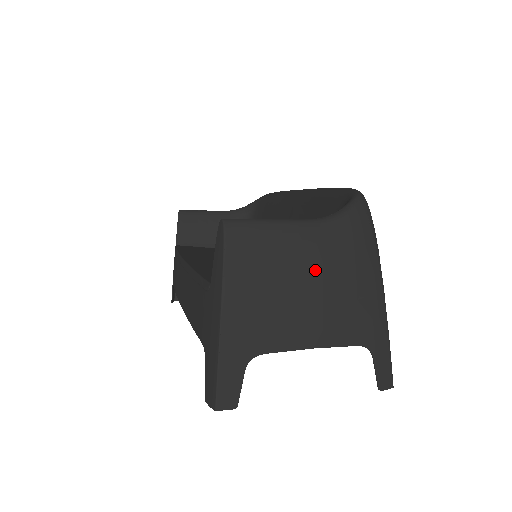
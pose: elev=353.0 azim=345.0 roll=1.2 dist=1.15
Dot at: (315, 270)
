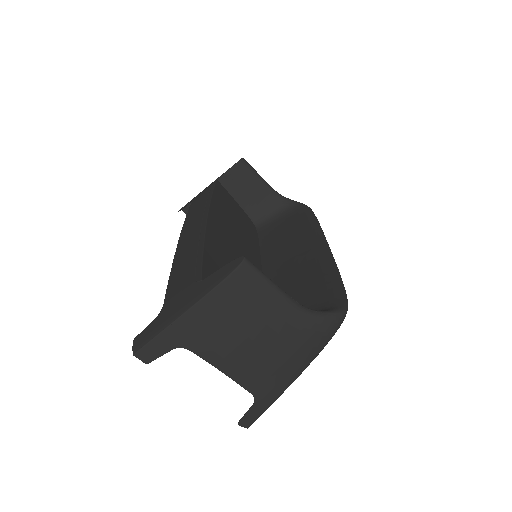
Dot at: (269, 335)
